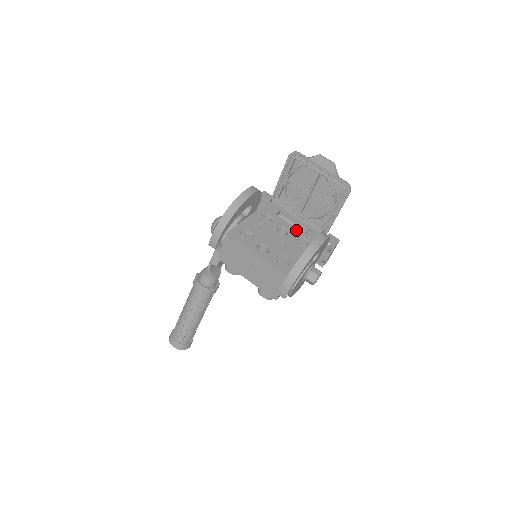
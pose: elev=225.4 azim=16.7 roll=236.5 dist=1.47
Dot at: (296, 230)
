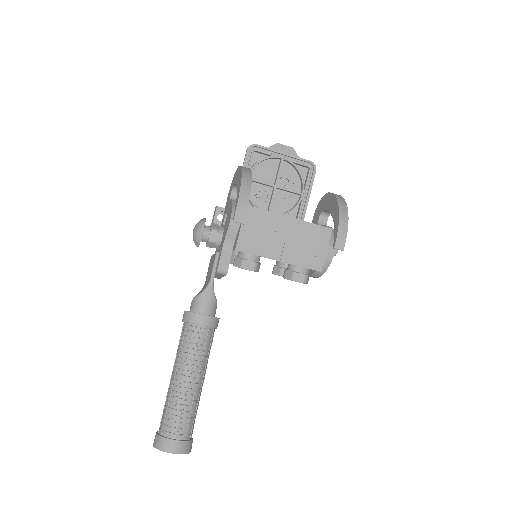
Dot at: occluded
